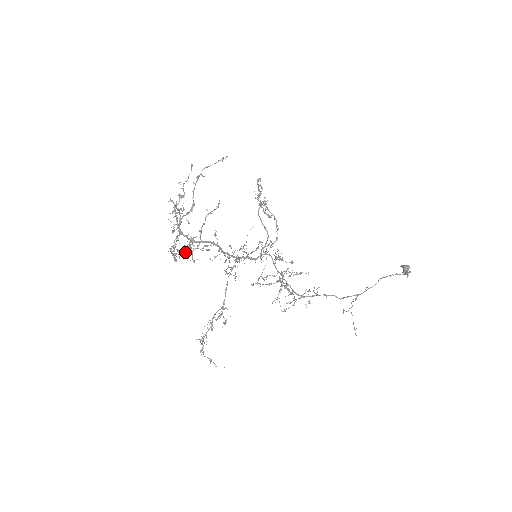
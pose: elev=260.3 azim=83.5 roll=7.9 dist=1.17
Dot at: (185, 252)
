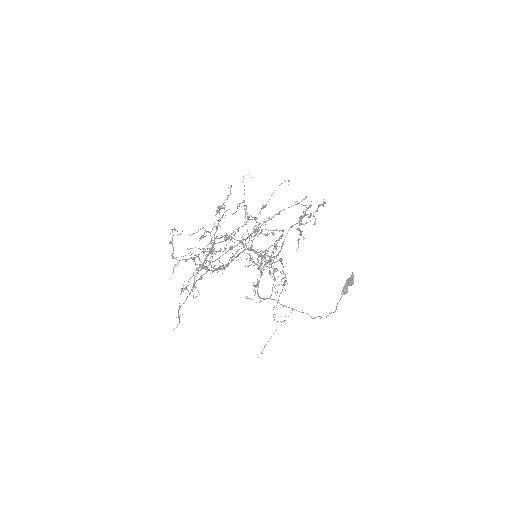
Dot at: occluded
